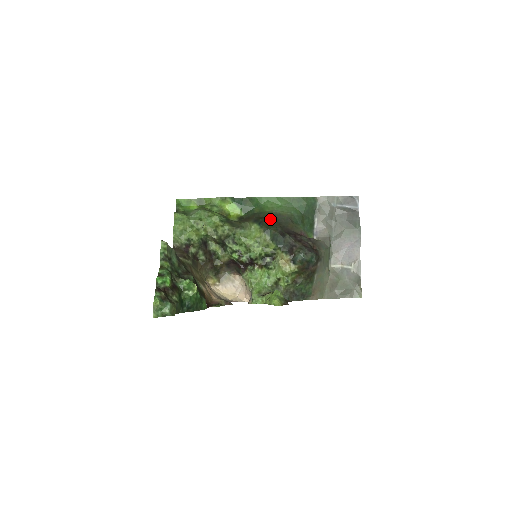
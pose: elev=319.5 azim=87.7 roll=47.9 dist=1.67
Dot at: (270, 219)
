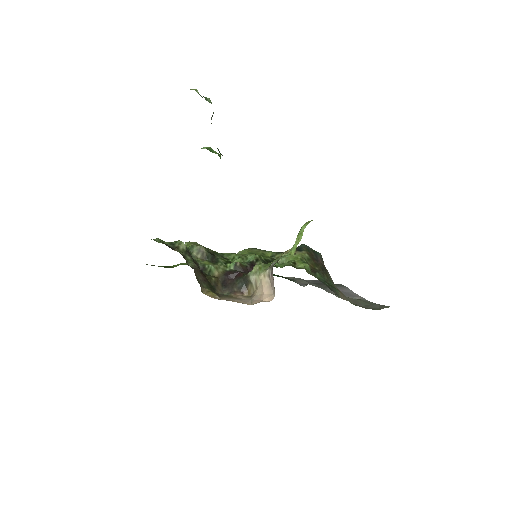
Dot at: occluded
